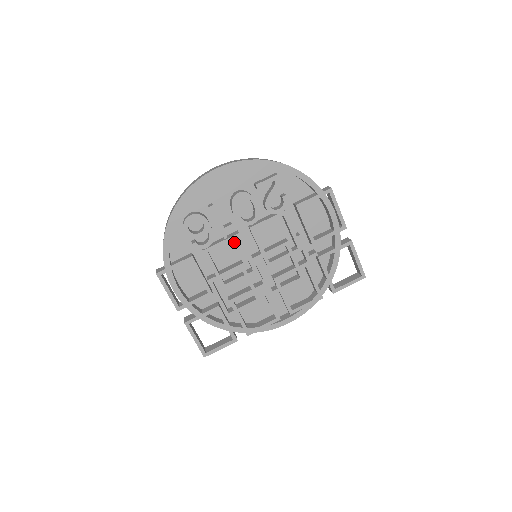
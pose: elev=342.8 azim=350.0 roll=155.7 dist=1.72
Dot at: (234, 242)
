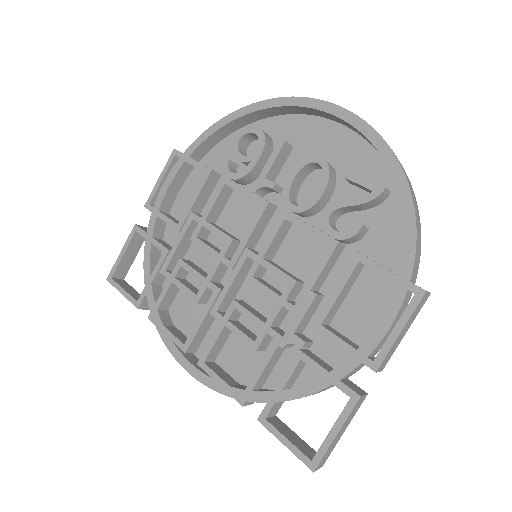
Dot at: occluded
